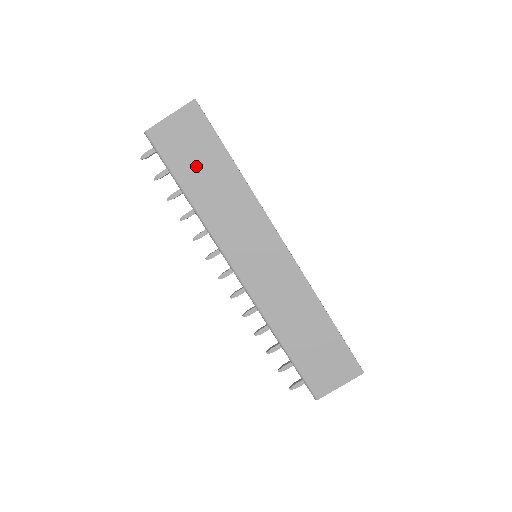
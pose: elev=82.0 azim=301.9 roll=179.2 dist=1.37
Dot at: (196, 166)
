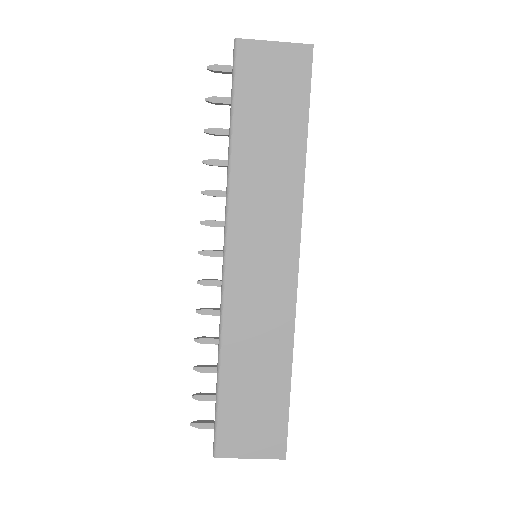
Dot at: (265, 114)
